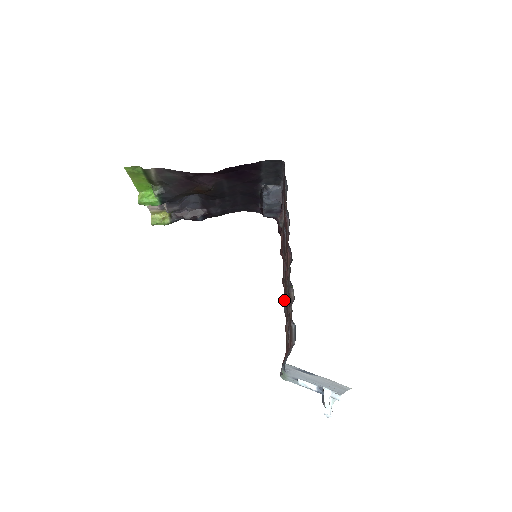
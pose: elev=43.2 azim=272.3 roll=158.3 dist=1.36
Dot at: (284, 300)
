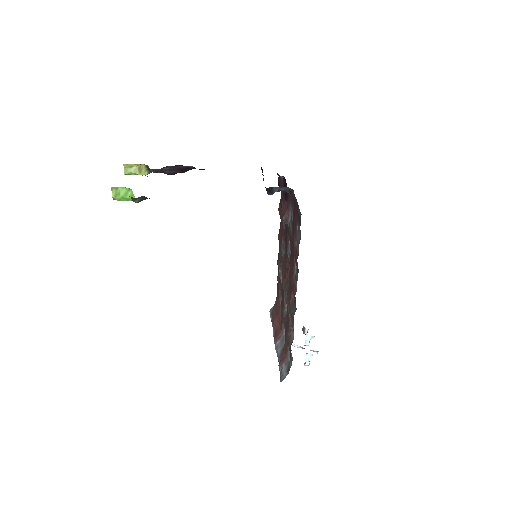
Dot at: (279, 261)
